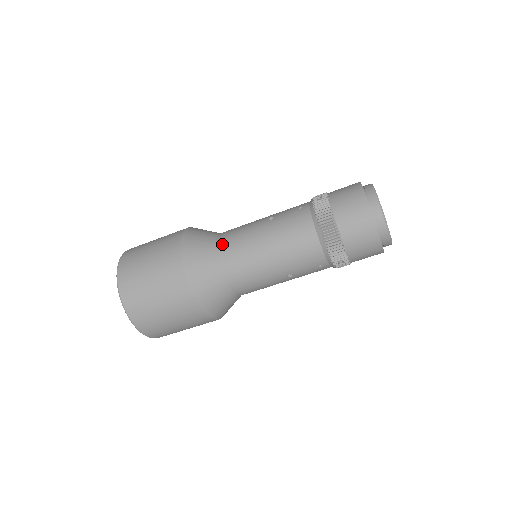
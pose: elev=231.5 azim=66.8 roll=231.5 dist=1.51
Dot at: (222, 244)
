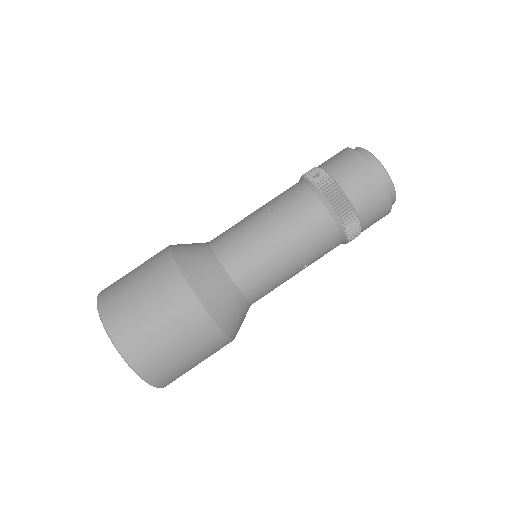
Dot at: (225, 255)
